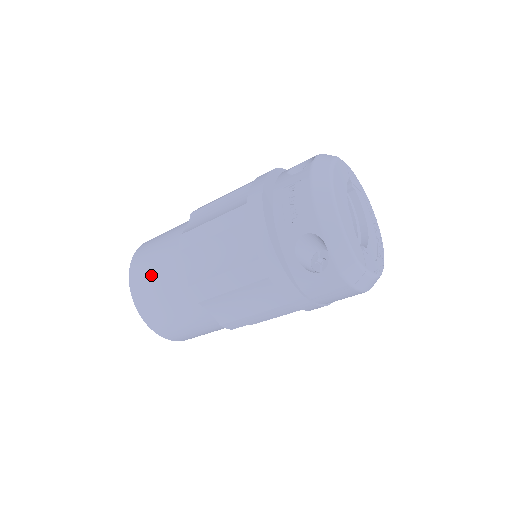
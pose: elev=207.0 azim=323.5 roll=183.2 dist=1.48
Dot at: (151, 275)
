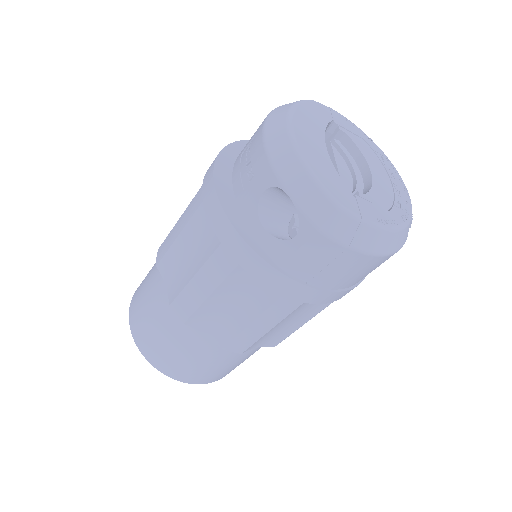
Dot at: (143, 306)
